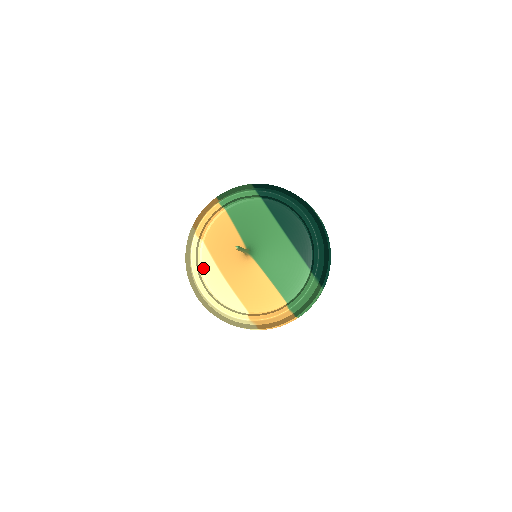
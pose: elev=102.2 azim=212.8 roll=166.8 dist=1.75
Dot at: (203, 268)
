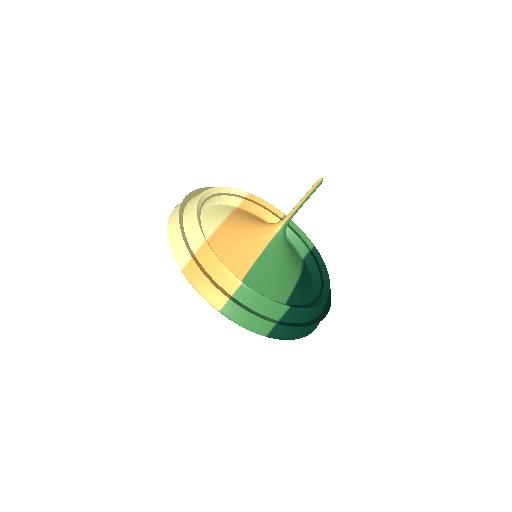
Dot at: (215, 205)
